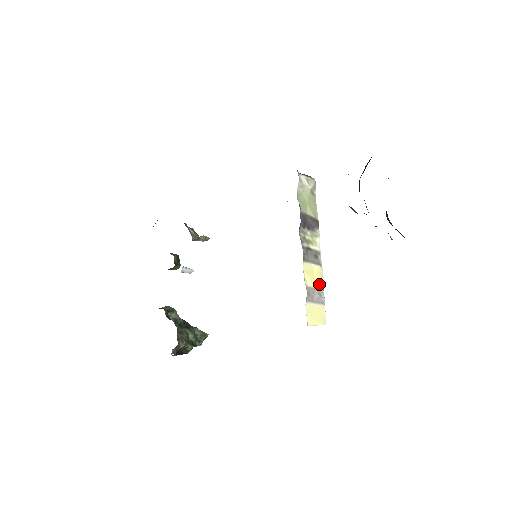
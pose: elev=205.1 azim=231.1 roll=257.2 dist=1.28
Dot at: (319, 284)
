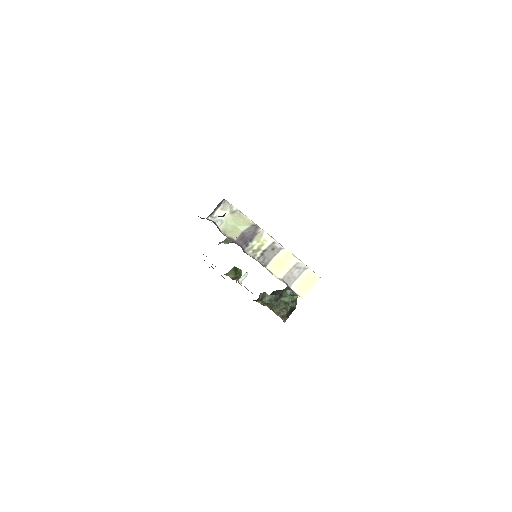
Dot at: (291, 262)
